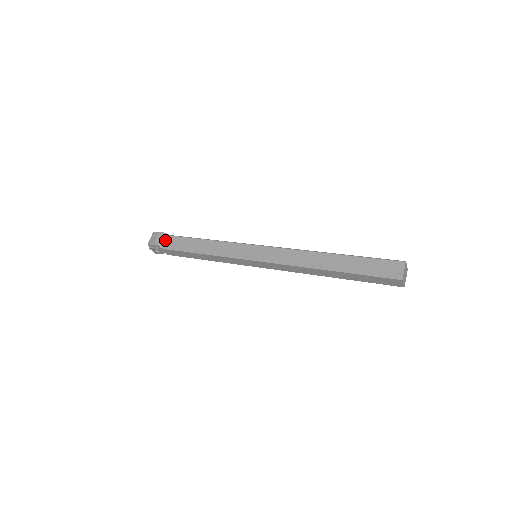
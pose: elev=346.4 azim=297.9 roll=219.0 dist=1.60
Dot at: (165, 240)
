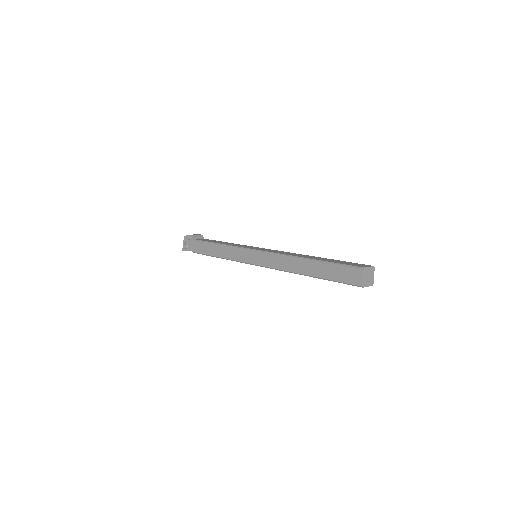
Dot at: (199, 238)
